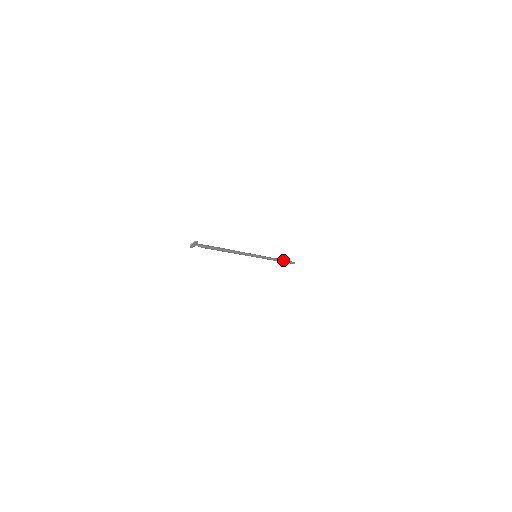
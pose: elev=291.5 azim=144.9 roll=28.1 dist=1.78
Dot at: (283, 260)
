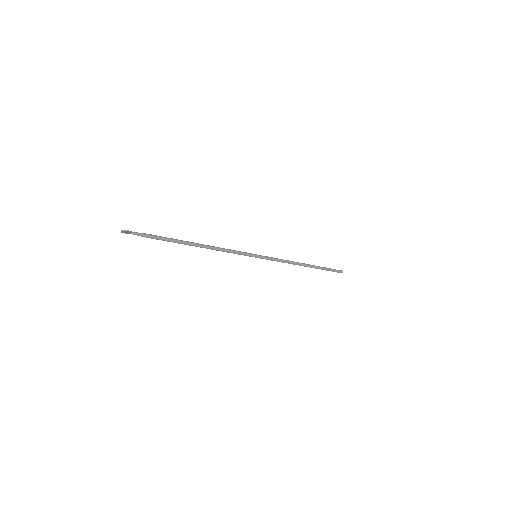
Dot at: (316, 267)
